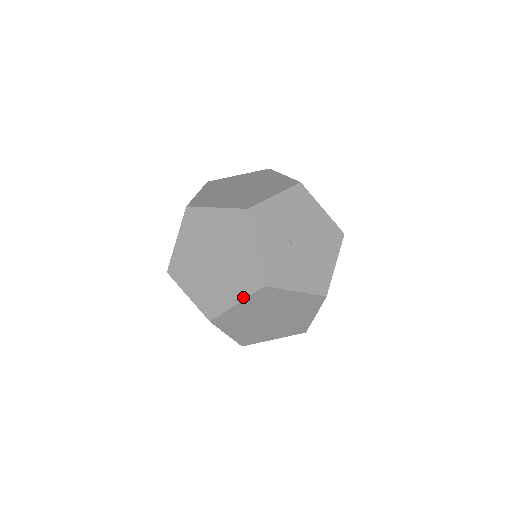
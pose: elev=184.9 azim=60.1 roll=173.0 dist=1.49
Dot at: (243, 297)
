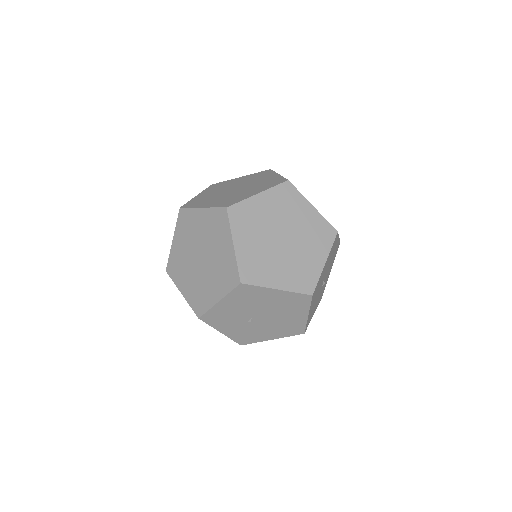
Dot at: occluded
